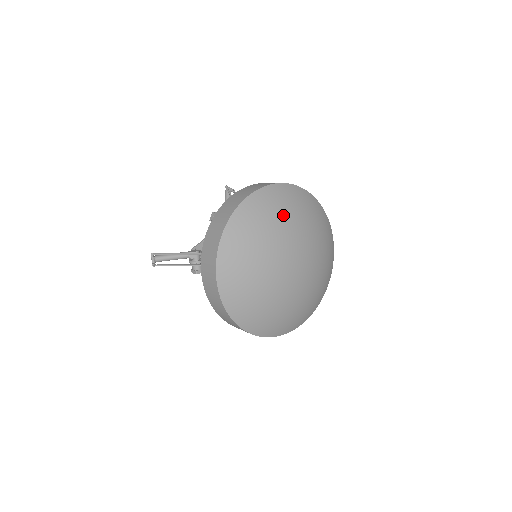
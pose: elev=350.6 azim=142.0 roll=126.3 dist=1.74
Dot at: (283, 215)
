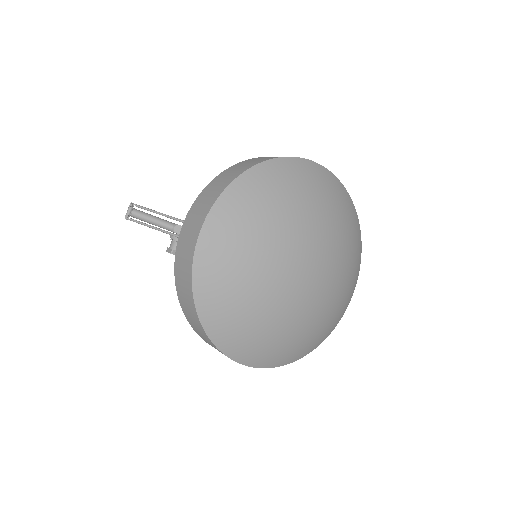
Dot at: (319, 202)
